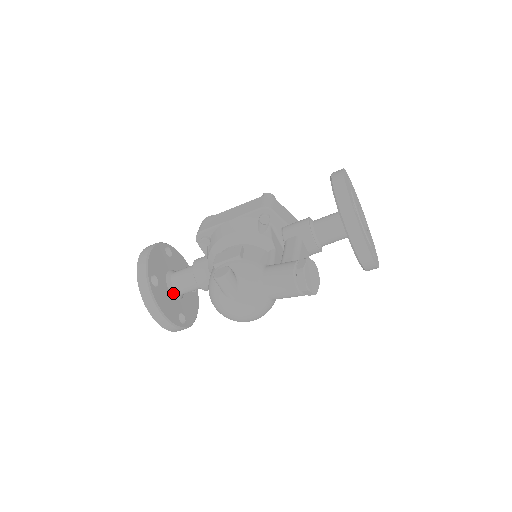
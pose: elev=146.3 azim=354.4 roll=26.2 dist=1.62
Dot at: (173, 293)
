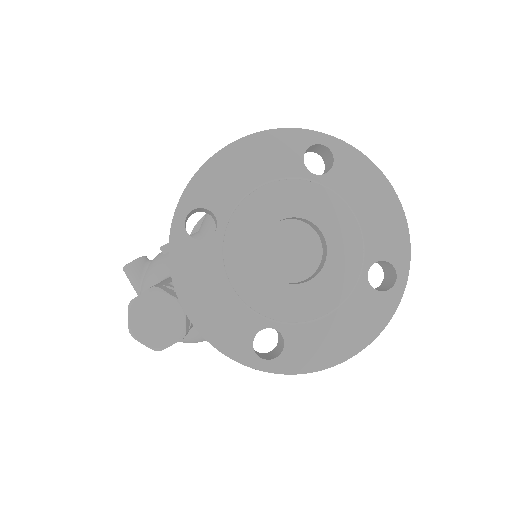
Dot at: occluded
